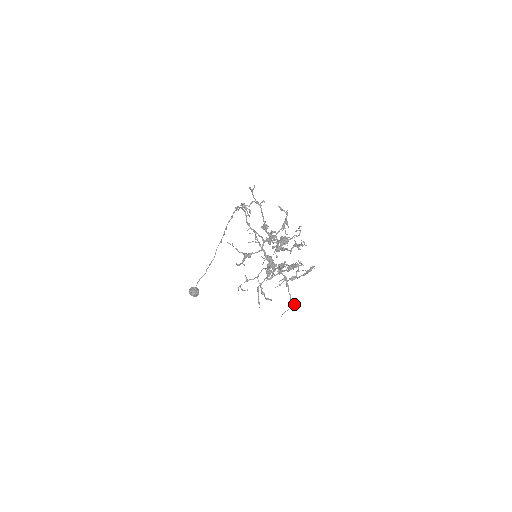
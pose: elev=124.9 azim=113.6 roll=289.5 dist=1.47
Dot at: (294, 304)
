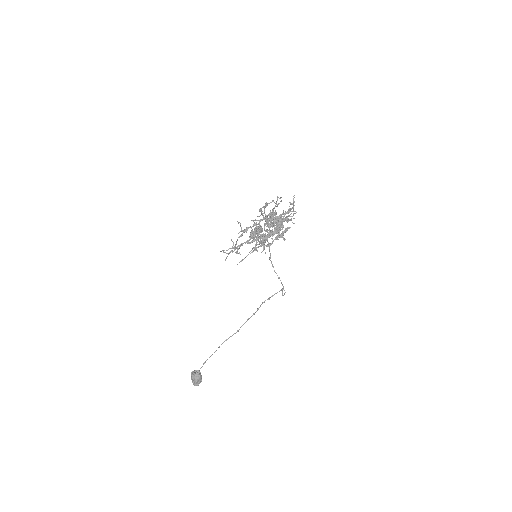
Dot at: (254, 248)
